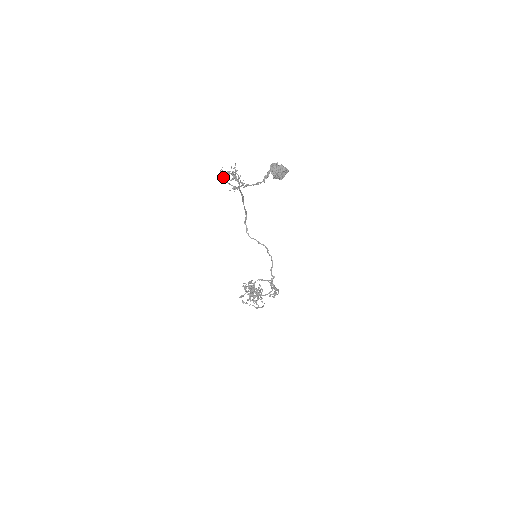
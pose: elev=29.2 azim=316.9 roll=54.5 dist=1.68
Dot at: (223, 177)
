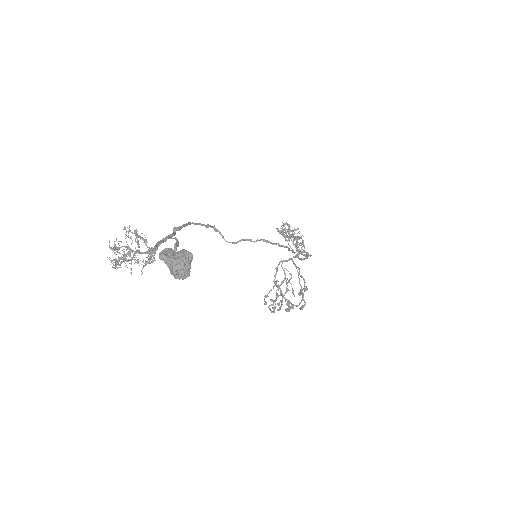
Dot at: occluded
